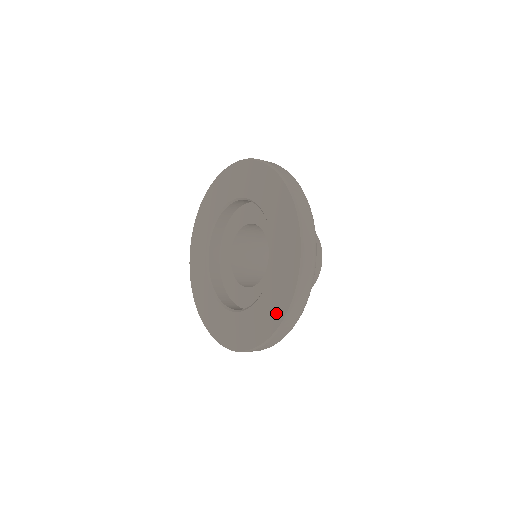
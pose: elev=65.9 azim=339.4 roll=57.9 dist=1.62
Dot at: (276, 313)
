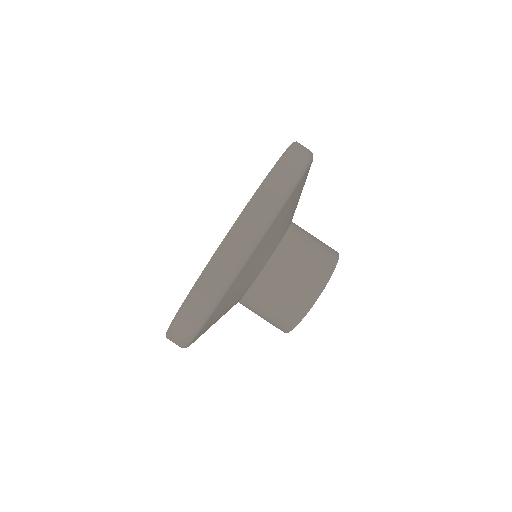
Dot at: occluded
